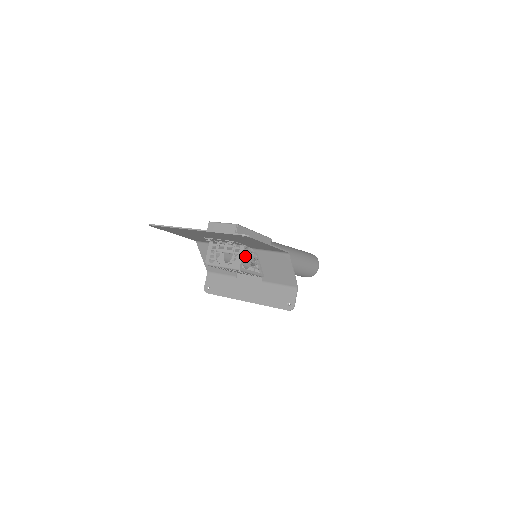
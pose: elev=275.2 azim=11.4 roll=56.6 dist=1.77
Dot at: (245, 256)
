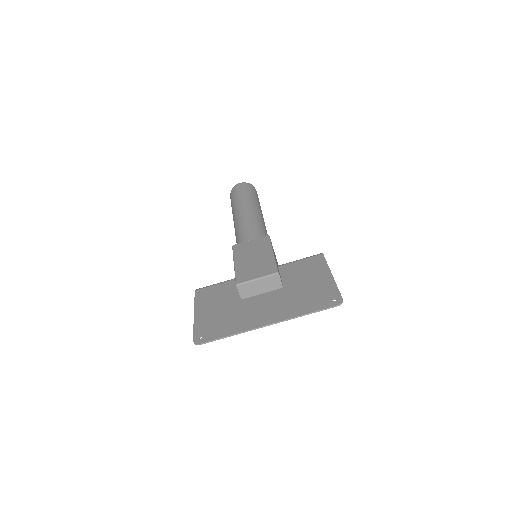
Dot at: occluded
